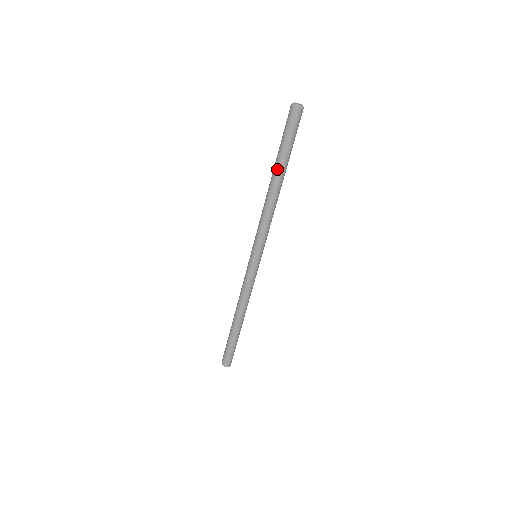
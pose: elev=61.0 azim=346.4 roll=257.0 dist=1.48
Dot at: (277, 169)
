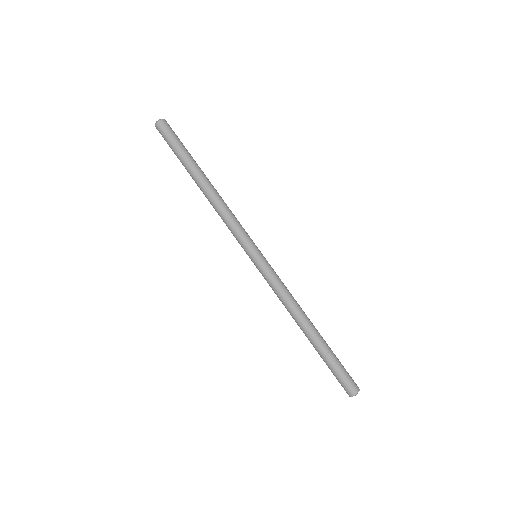
Dot at: (190, 175)
